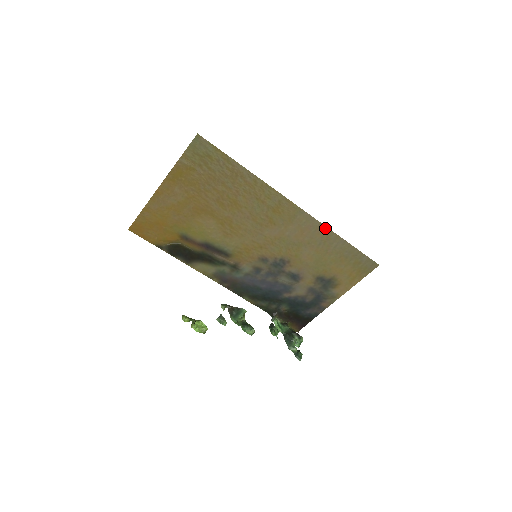
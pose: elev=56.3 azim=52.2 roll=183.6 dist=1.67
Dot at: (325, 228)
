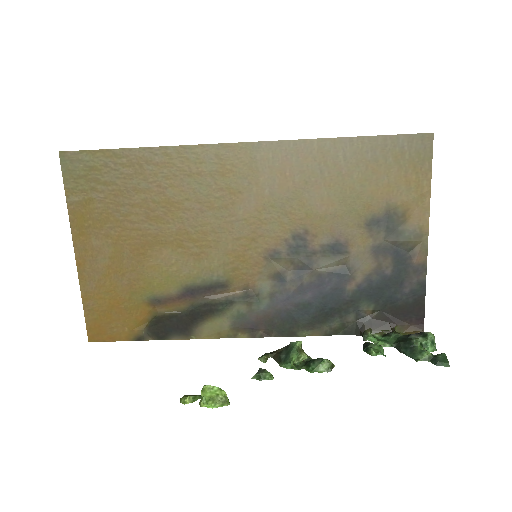
Dot at: (306, 143)
